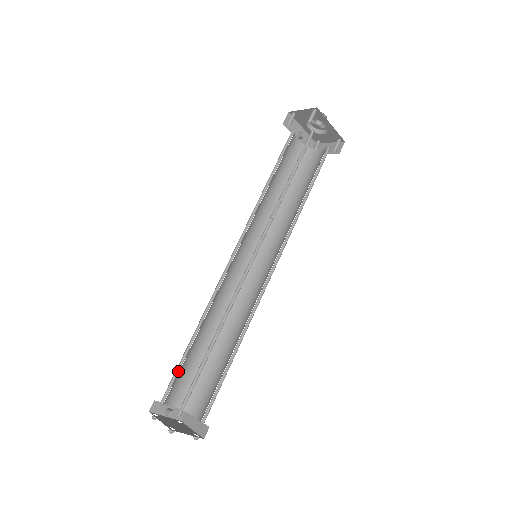
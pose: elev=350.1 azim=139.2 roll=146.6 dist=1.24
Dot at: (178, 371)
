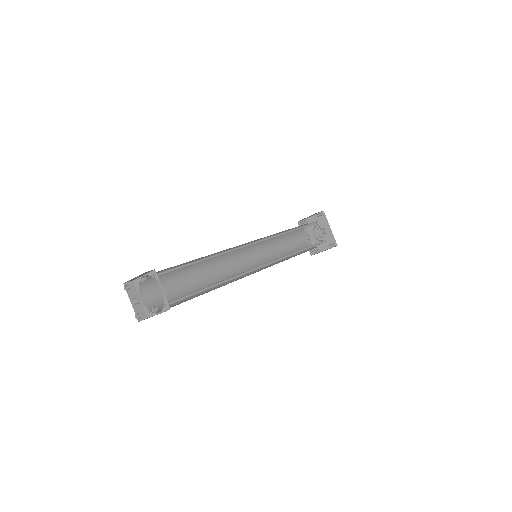
Dot at: (163, 277)
